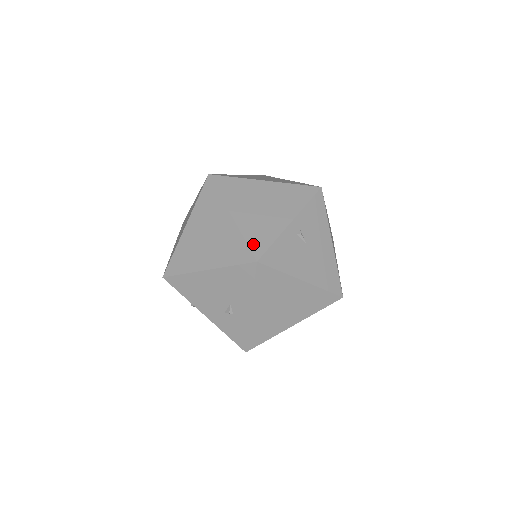
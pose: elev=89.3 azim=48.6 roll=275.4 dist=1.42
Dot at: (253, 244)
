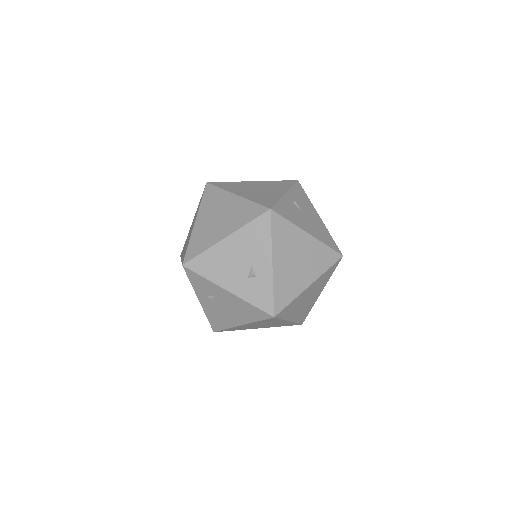
Dot at: (262, 203)
